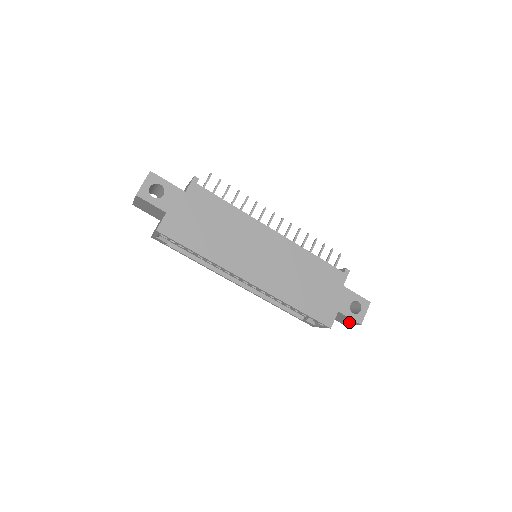
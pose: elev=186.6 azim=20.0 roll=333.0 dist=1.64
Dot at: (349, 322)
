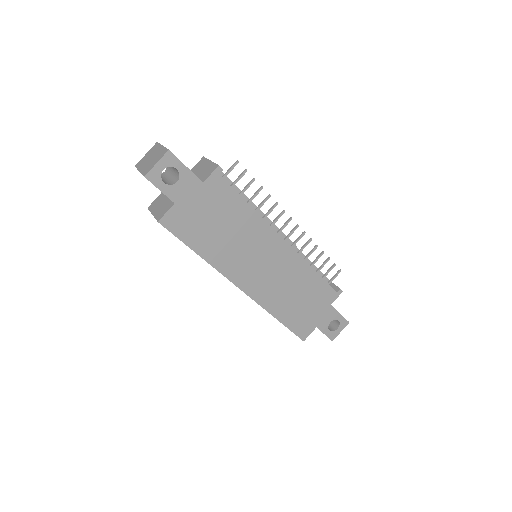
Dot at: occluded
